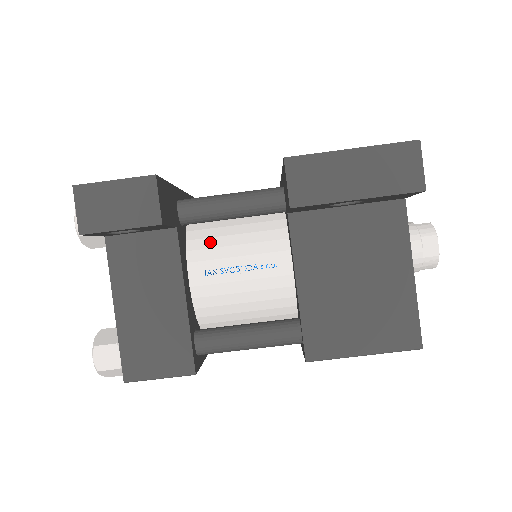
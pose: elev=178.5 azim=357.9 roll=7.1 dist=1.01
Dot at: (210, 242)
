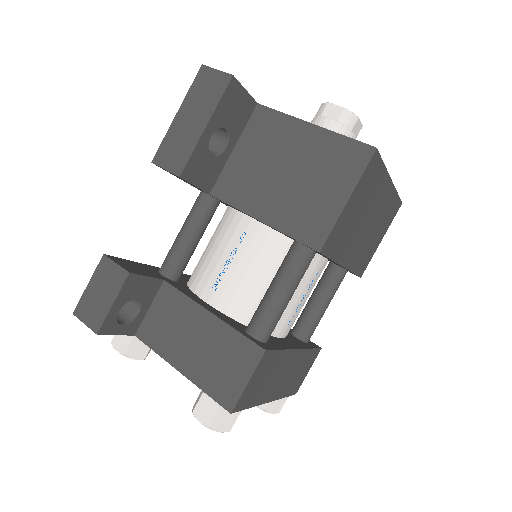
Dot at: (201, 271)
